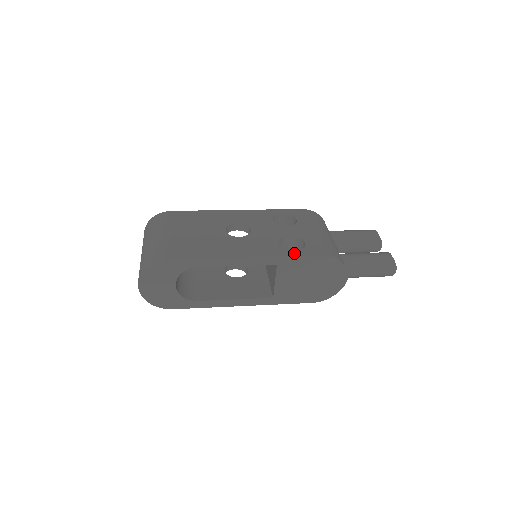
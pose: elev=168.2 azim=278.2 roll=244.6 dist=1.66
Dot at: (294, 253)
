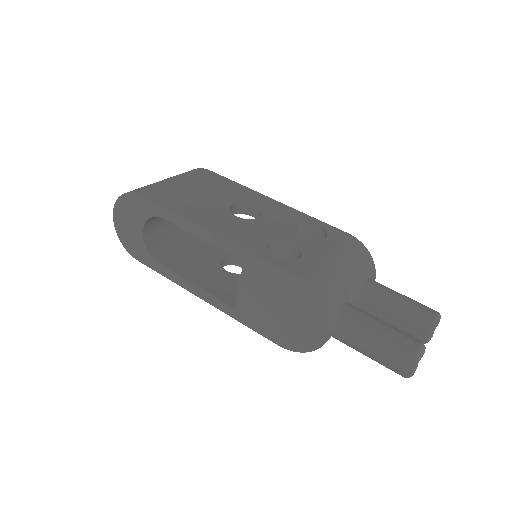
Dot at: (269, 258)
